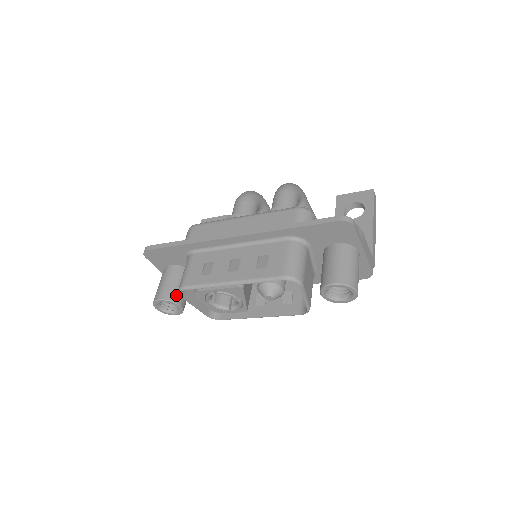
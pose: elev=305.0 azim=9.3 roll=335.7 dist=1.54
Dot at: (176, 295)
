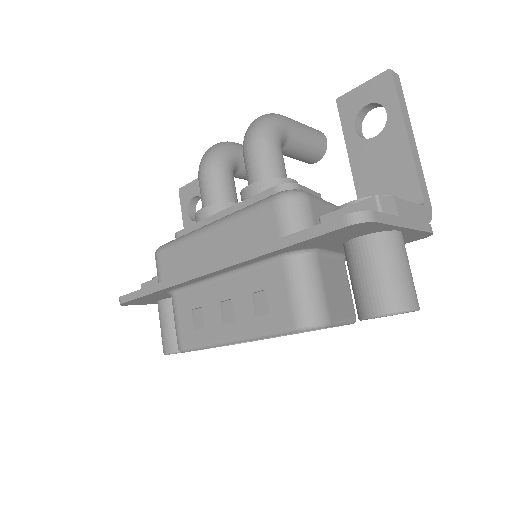
Dot at: occluded
